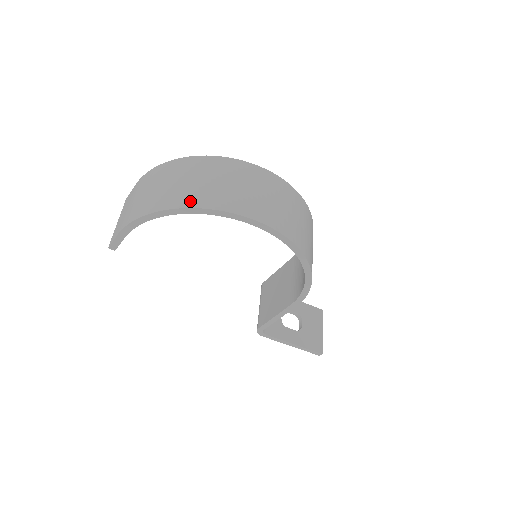
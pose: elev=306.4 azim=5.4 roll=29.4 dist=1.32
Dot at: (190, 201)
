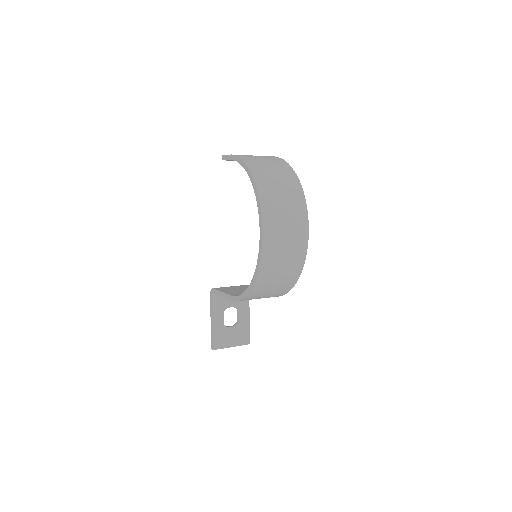
Dot at: (260, 181)
